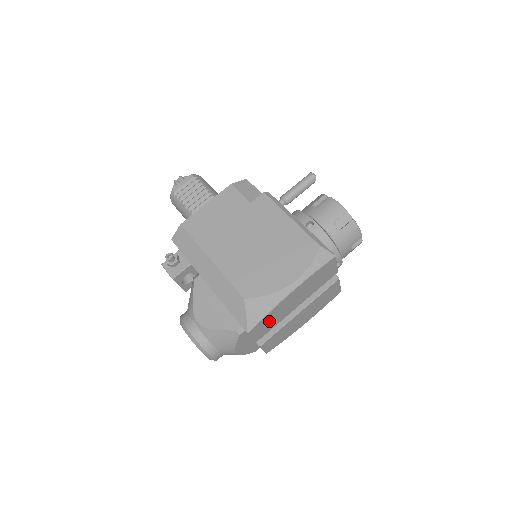
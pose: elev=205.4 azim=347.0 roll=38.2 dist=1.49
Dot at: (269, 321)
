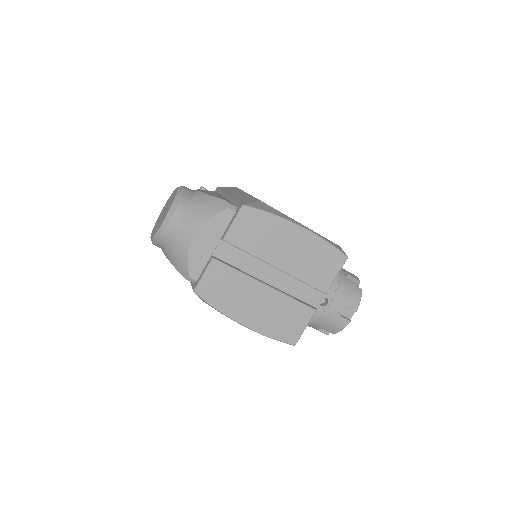
Dot at: (258, 230)
